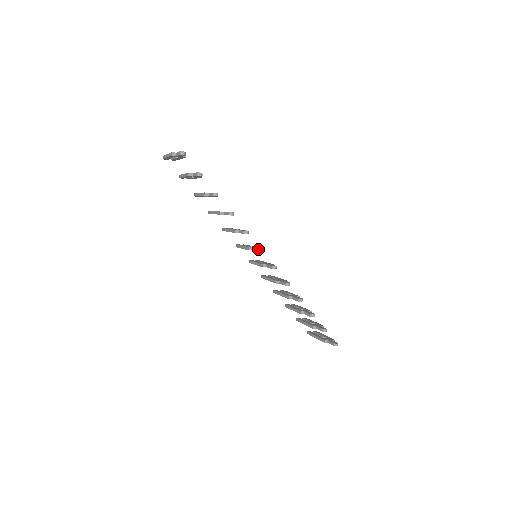
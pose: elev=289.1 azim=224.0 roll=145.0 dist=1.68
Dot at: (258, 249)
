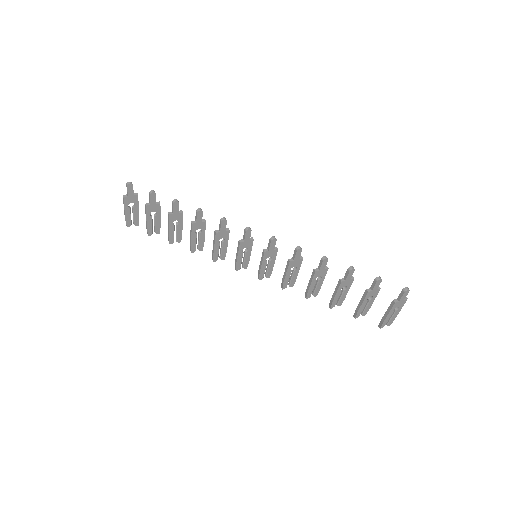
Dot at: (245, 229)
